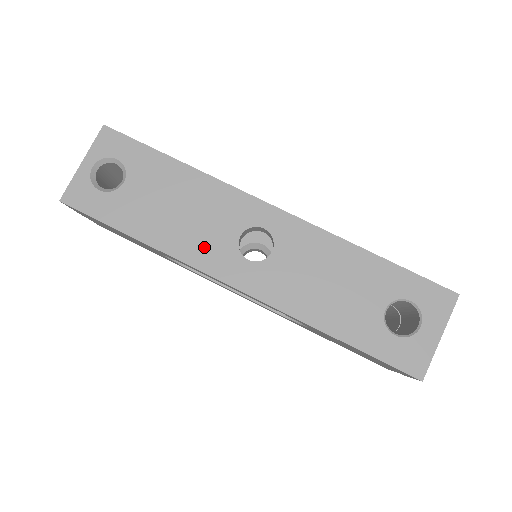
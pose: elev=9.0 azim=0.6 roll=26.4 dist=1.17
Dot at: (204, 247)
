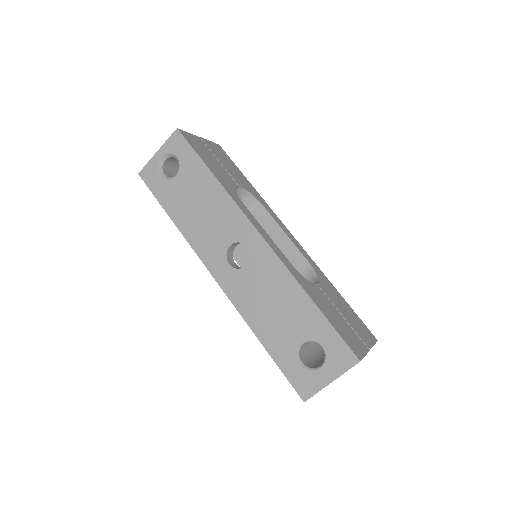
Dot at: (206, 242)
